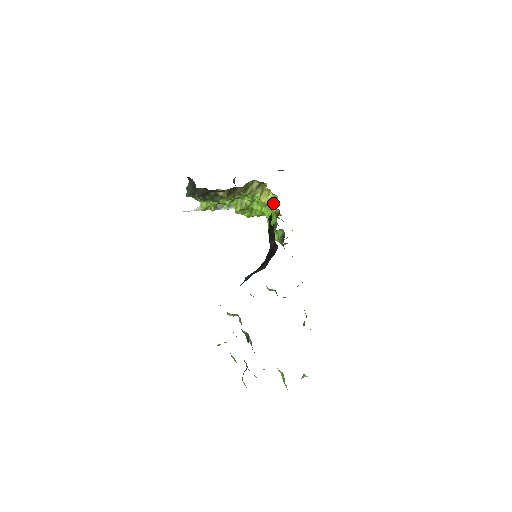
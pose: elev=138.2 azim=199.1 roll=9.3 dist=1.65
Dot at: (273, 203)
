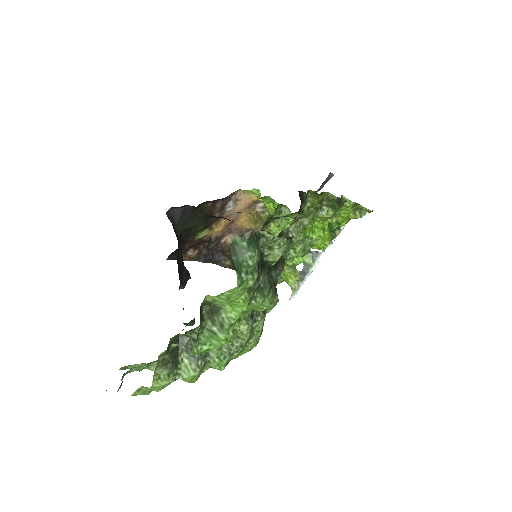
Dot at: occluded
